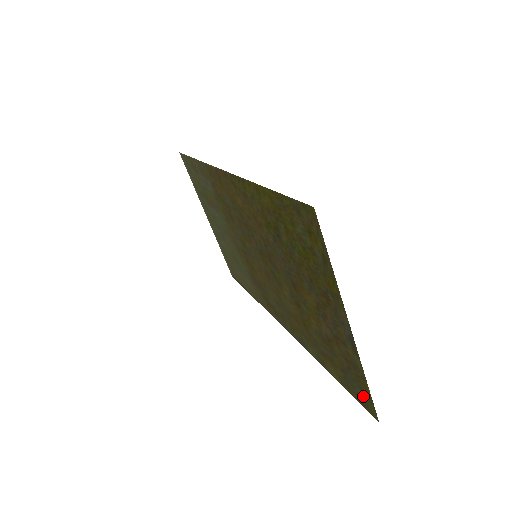
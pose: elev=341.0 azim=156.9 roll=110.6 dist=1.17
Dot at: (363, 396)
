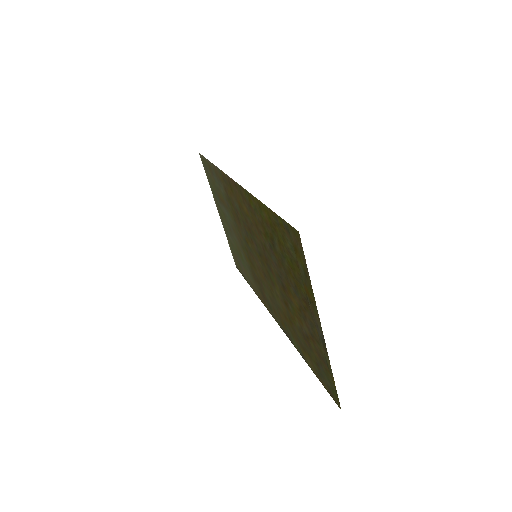
Dot at: (331, 387)
